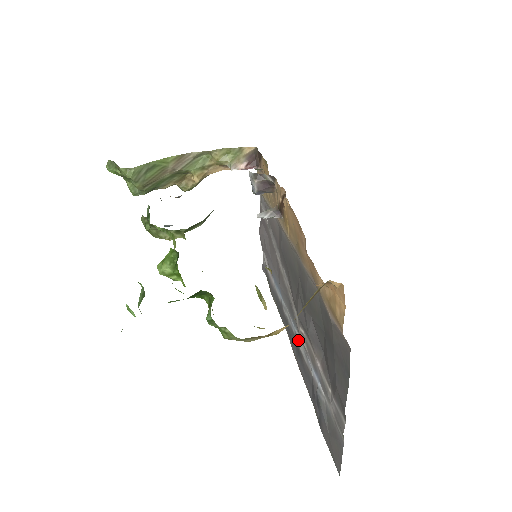
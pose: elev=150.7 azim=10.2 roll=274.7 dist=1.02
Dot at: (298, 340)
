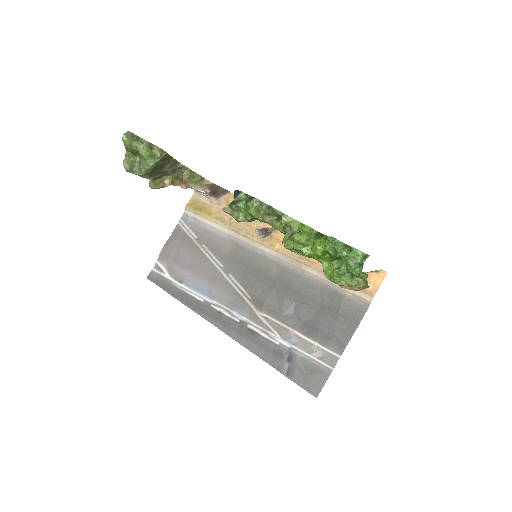
Dot at: (249, 324)
